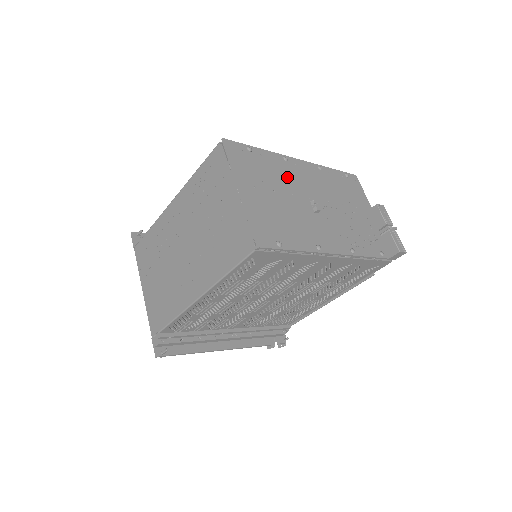
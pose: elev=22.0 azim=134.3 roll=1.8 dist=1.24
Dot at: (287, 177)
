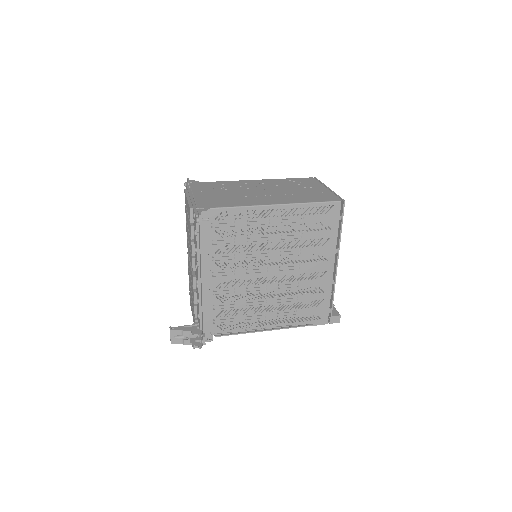
Dot at: occluded
